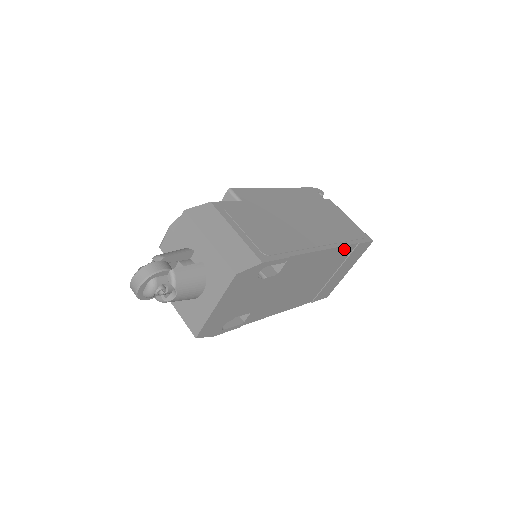
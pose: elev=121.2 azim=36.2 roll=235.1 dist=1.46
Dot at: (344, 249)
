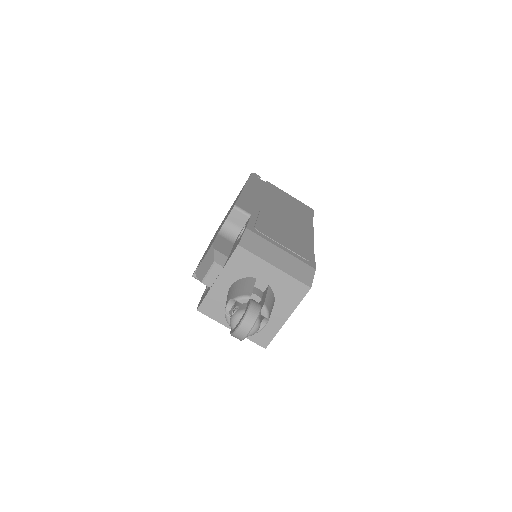
Dot at: occluded
